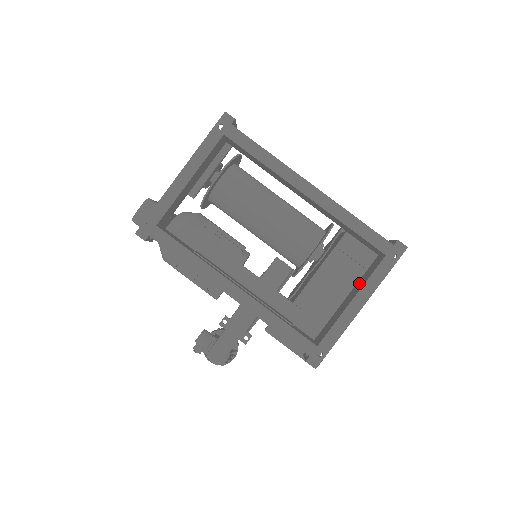
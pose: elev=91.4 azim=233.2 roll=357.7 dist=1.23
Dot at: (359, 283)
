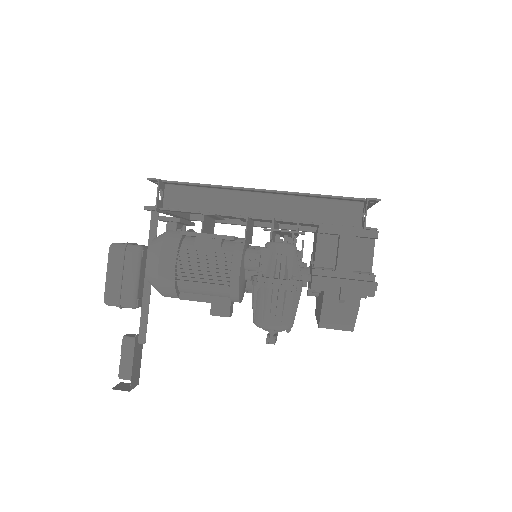
Dot at: occluded
